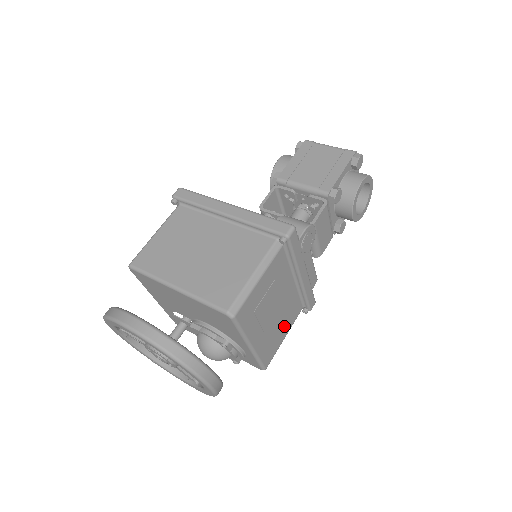
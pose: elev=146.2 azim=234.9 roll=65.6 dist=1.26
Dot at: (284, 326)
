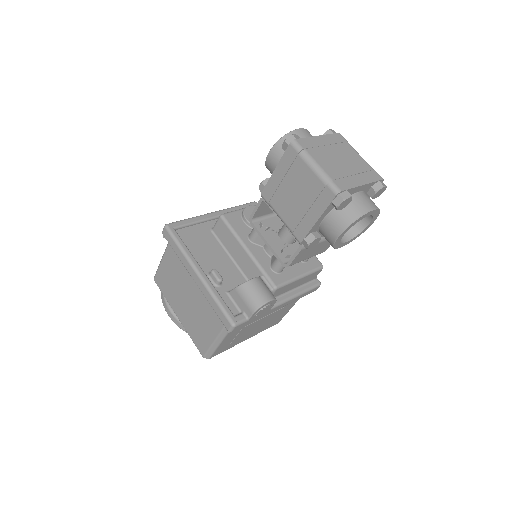
Dot at: (284, 310)
